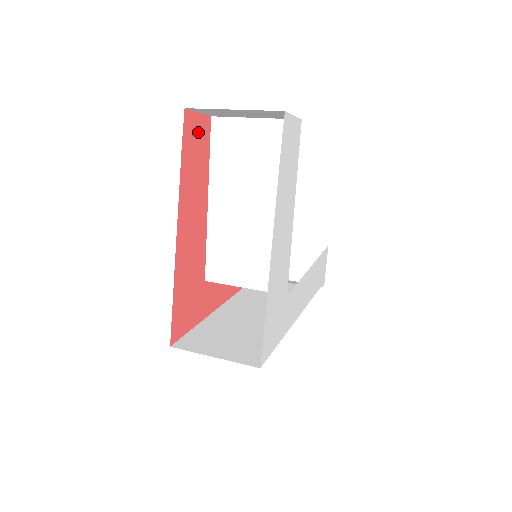
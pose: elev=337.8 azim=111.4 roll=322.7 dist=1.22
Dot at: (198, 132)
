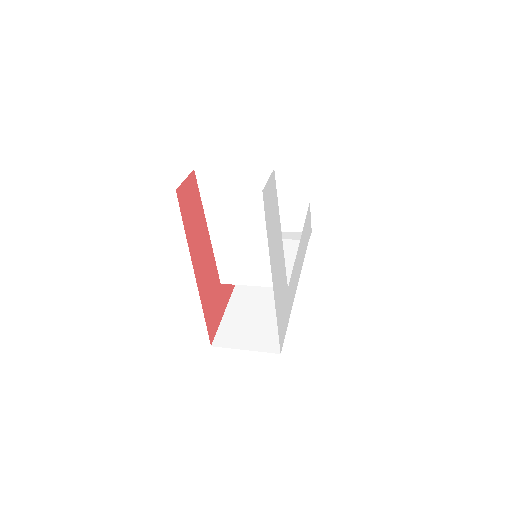
Dot at: (189, 193)
